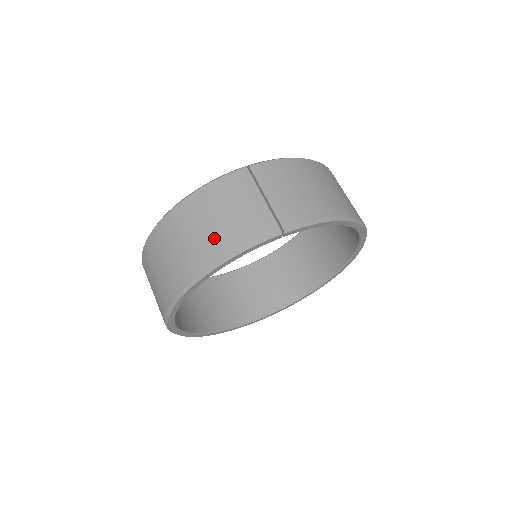
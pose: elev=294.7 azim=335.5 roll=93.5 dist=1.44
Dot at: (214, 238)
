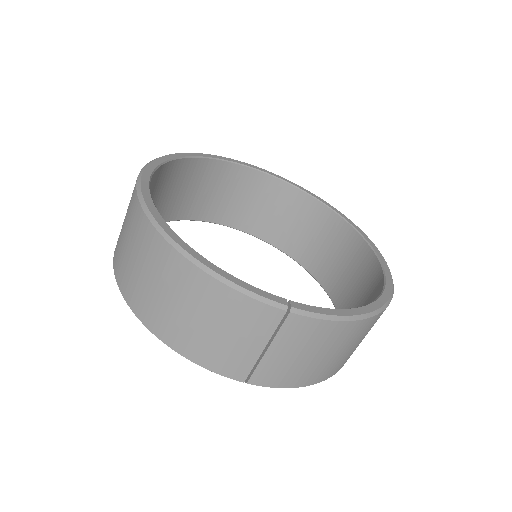
Dot at: (185, 331)
